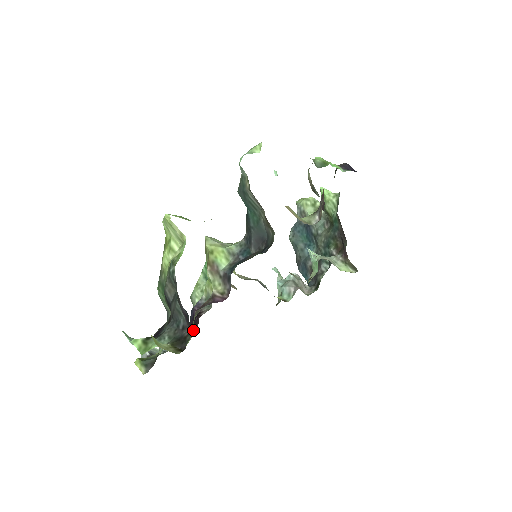
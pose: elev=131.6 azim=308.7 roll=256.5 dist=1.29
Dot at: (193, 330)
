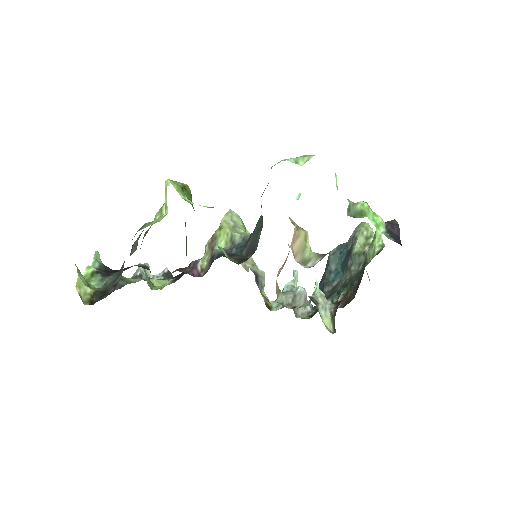
Dot at: (173, 281)
